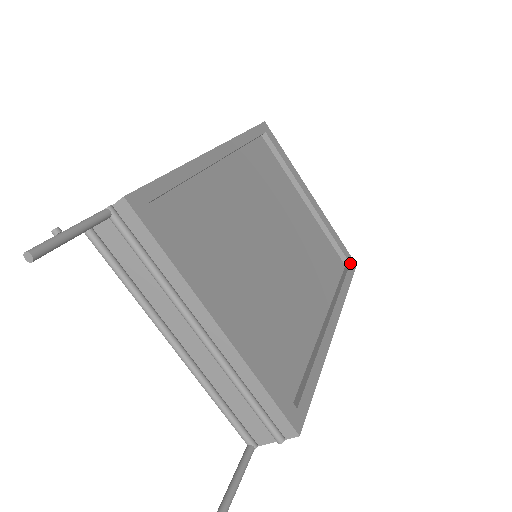
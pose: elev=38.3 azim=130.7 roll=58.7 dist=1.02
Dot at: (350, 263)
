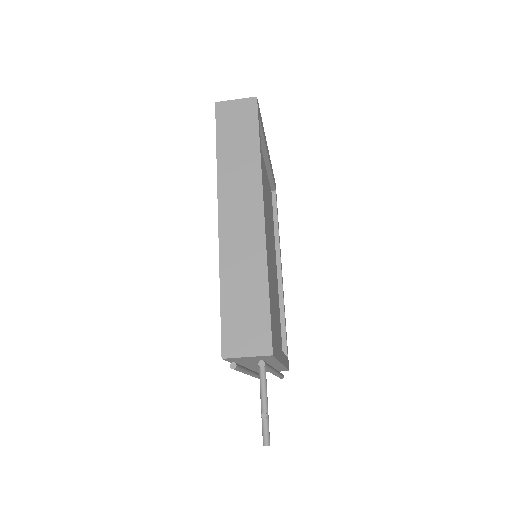
Dot at: (275, 190)
